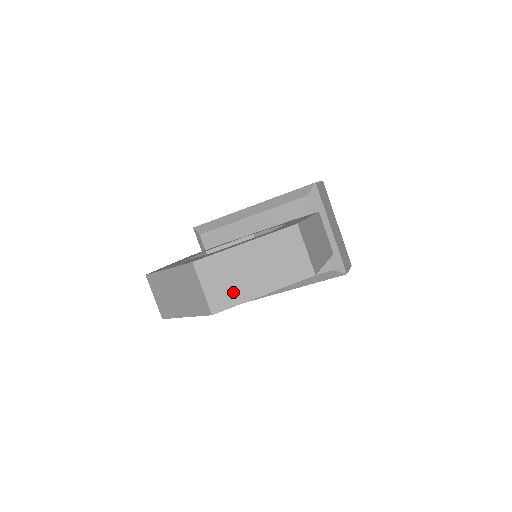
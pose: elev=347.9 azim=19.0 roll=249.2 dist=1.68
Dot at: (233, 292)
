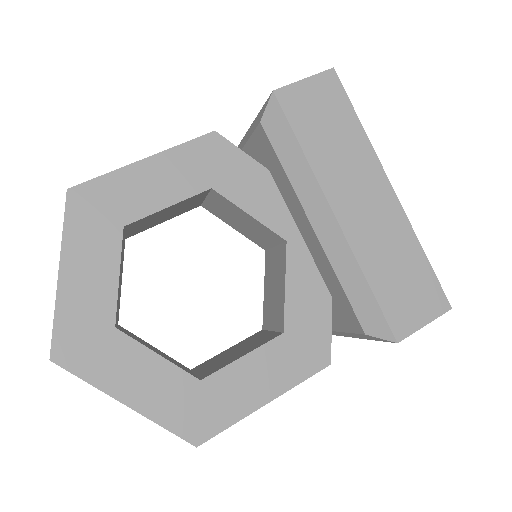
Dot at: occluded
